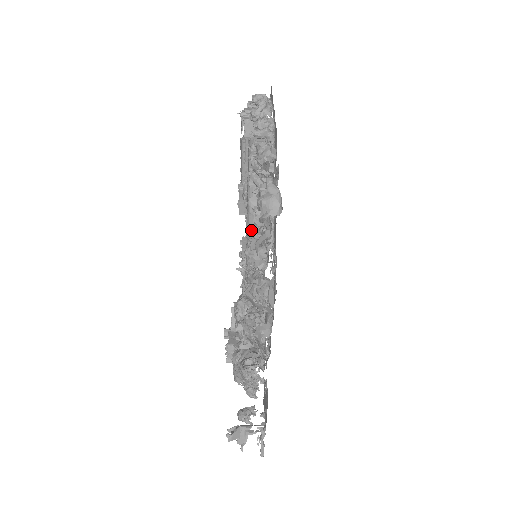
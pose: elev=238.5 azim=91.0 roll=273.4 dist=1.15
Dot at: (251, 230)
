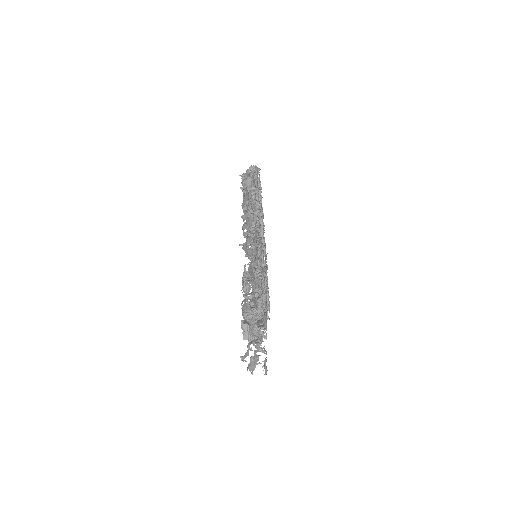
Dot at: occluded
